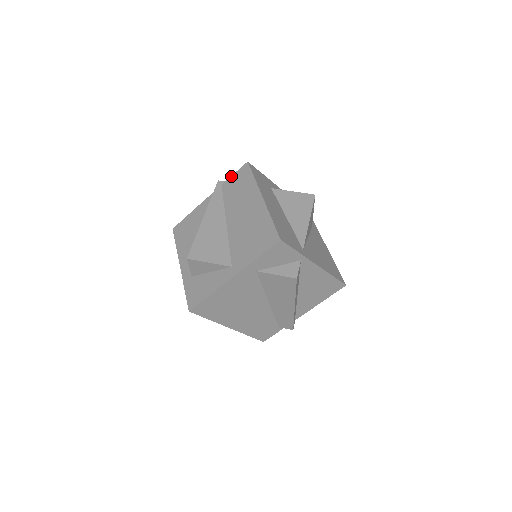
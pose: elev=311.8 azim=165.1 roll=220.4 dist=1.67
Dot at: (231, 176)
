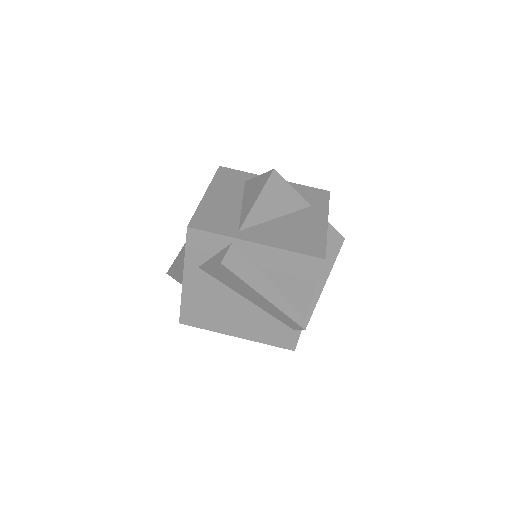
Dot at: occluded
